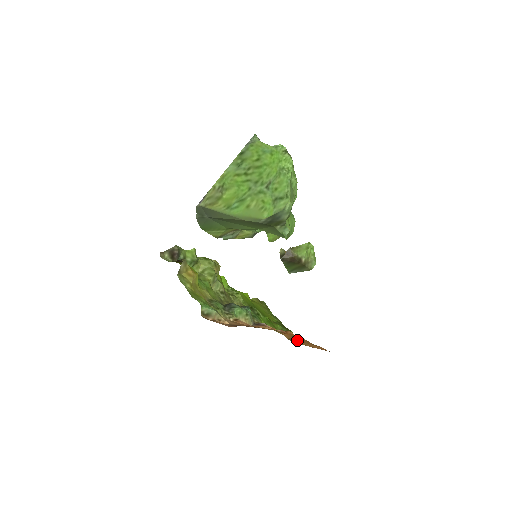
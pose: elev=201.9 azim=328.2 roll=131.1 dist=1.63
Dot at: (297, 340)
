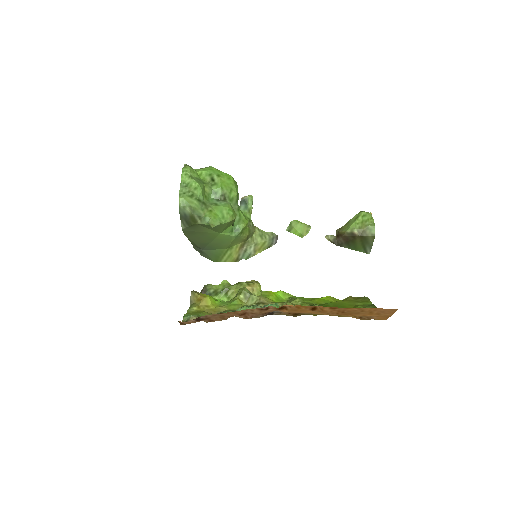
Dot at: (333, 313)
